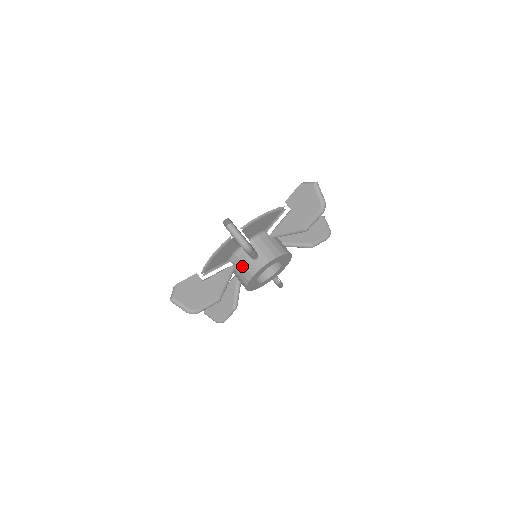
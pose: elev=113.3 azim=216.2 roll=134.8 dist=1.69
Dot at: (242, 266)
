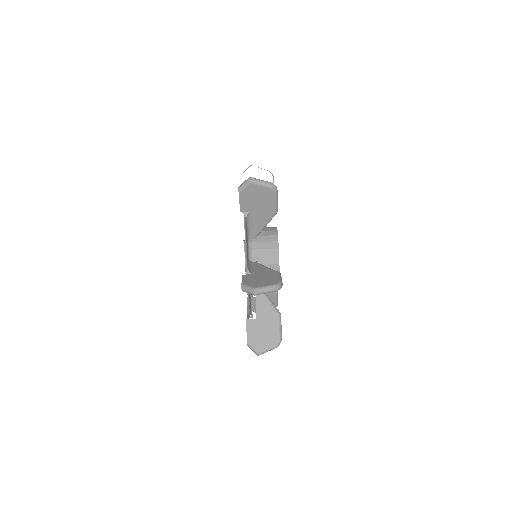
Dot at: occluded
